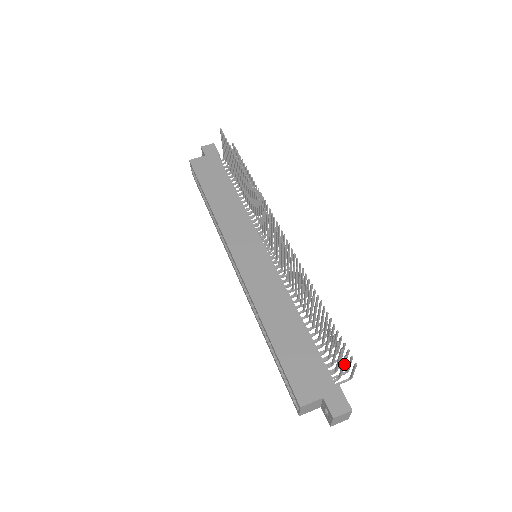
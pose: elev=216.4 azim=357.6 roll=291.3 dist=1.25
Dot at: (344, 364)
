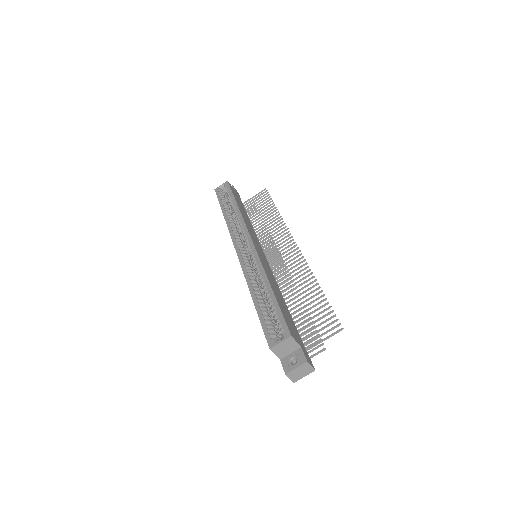
Dot at: (331, 336)
